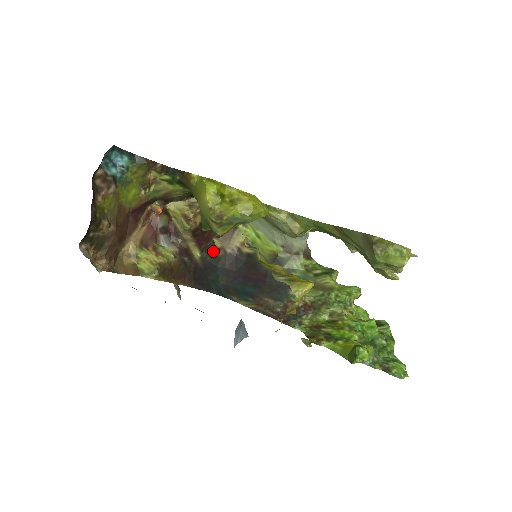
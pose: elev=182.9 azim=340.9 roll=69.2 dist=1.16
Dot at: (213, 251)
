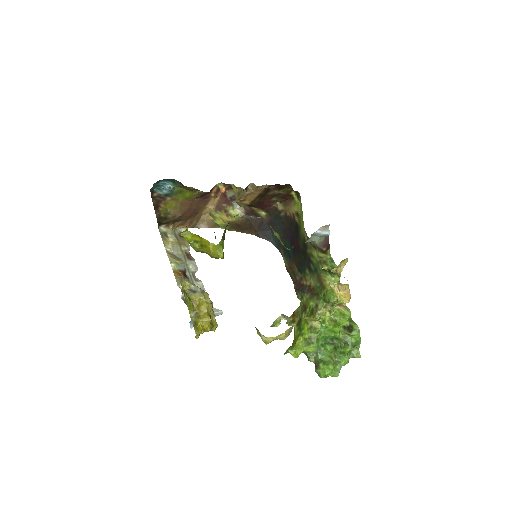
Dot at: (277, 211)
